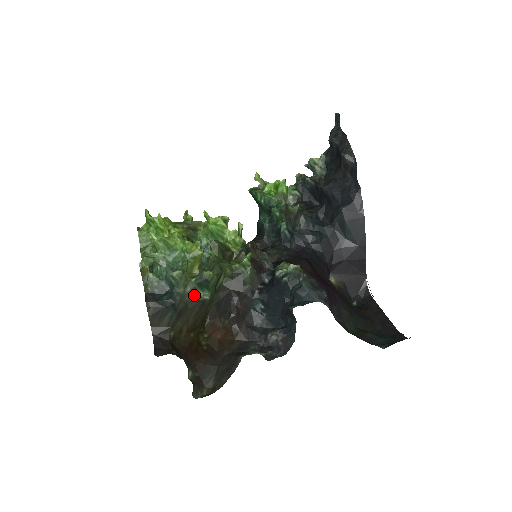
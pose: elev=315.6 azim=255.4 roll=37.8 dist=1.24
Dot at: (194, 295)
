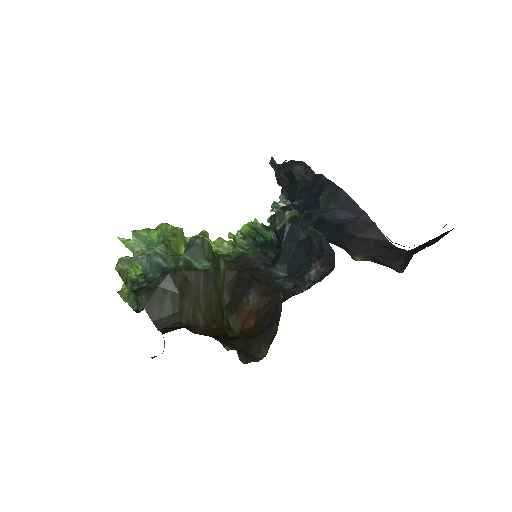
Dot at: (191, 267)
